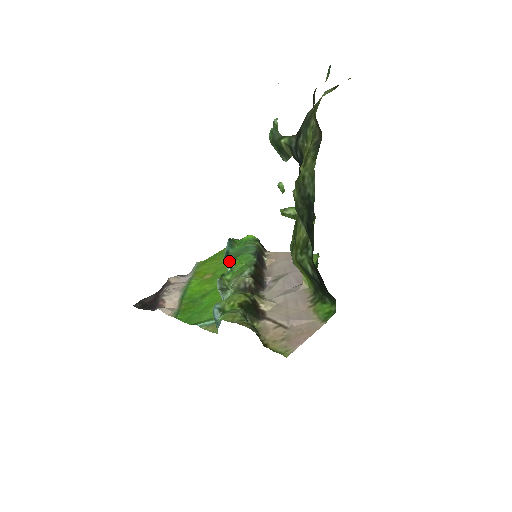
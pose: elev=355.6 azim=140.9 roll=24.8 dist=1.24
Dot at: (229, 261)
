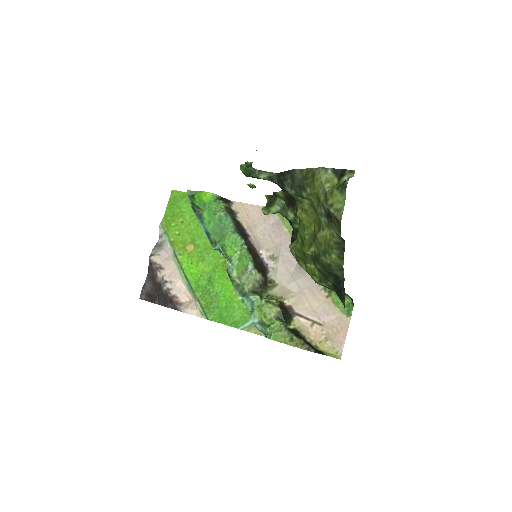
Dot at: (225, 256)
